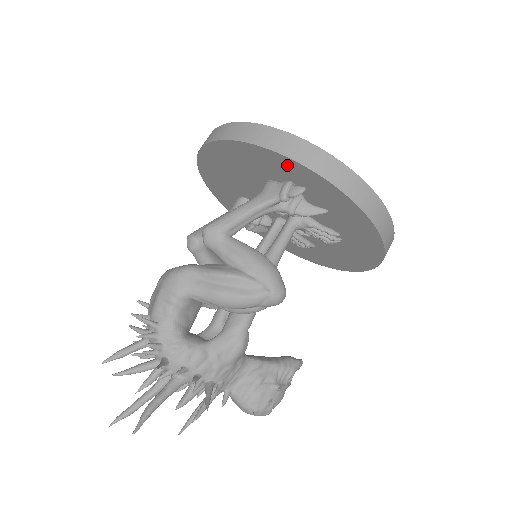
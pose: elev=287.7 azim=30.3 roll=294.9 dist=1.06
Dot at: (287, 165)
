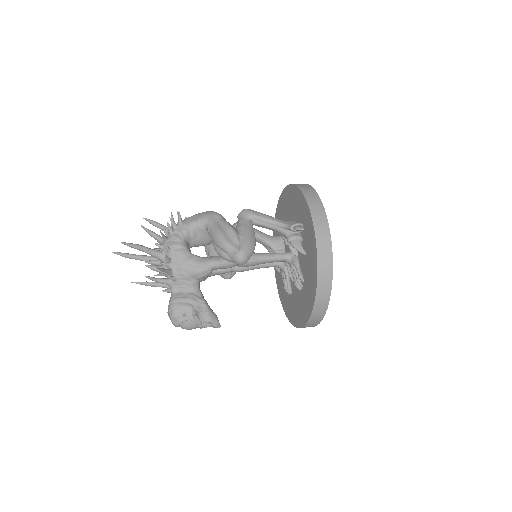
Dot at: (306, 210)
